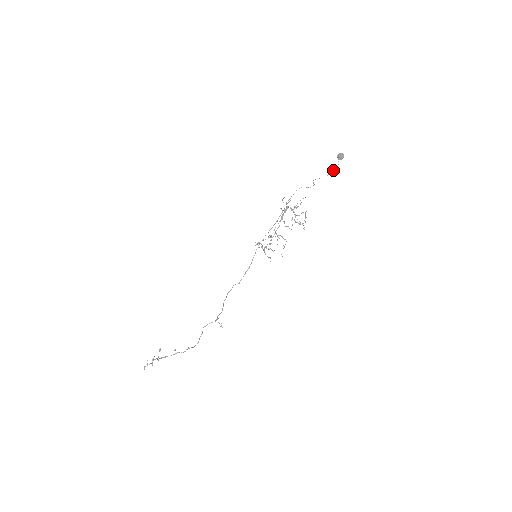
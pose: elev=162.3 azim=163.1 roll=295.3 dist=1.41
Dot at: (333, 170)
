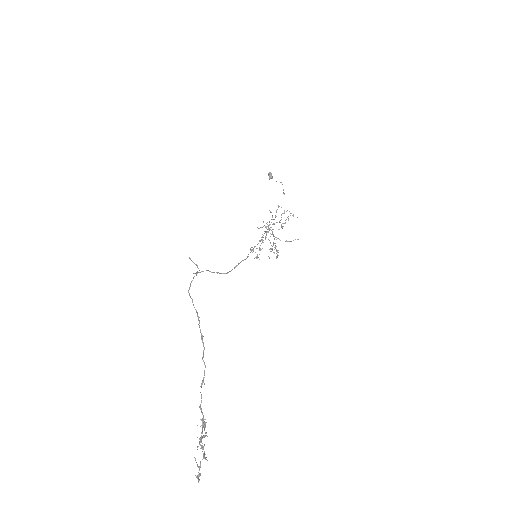
Dot at: occluded
